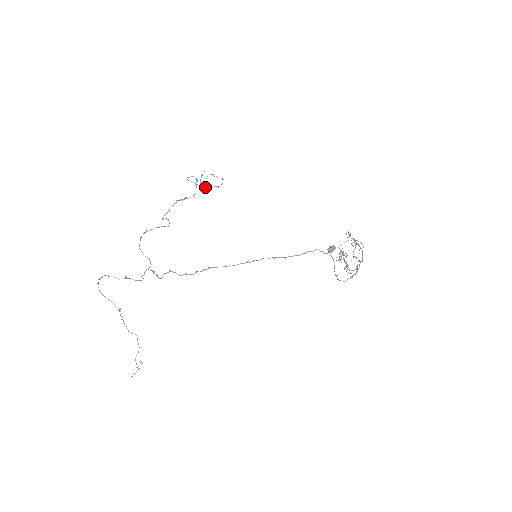
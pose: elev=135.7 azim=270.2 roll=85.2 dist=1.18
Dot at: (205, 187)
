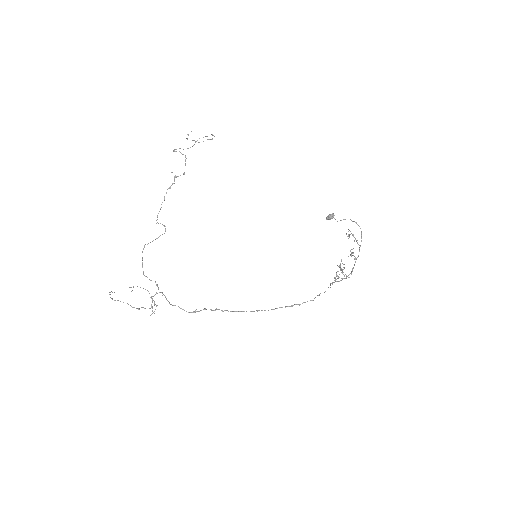
Dot at: occluded
